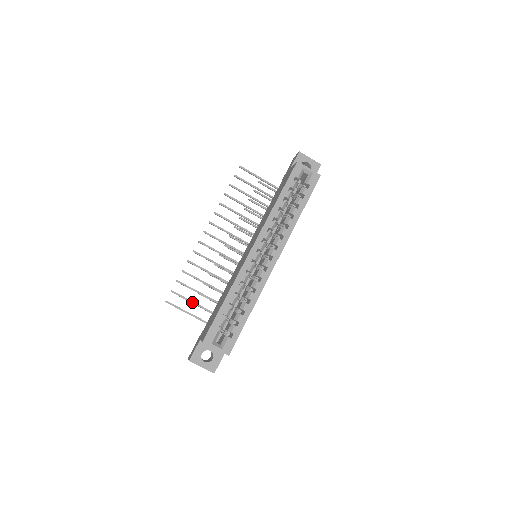
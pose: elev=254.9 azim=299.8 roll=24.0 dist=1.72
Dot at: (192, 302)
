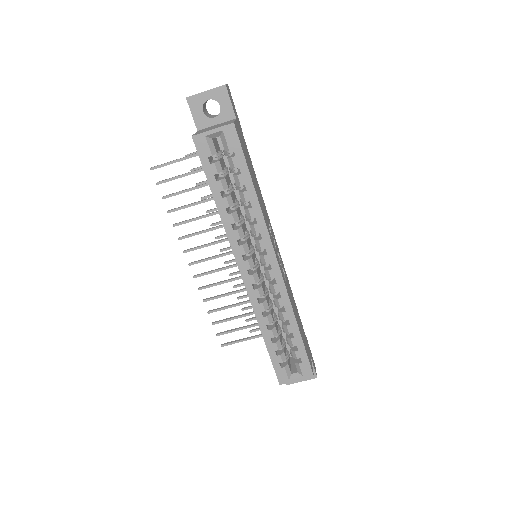
Dot at: occluded
